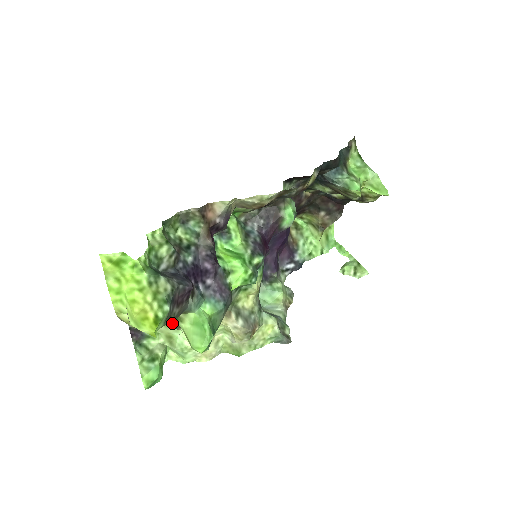
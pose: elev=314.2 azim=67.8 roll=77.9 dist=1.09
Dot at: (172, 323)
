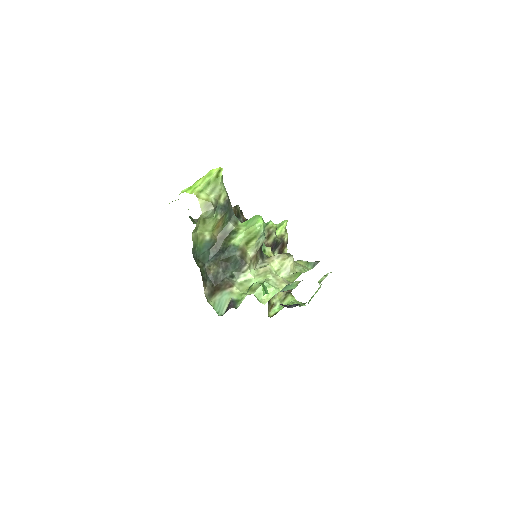
Dot at: (238, 248)
